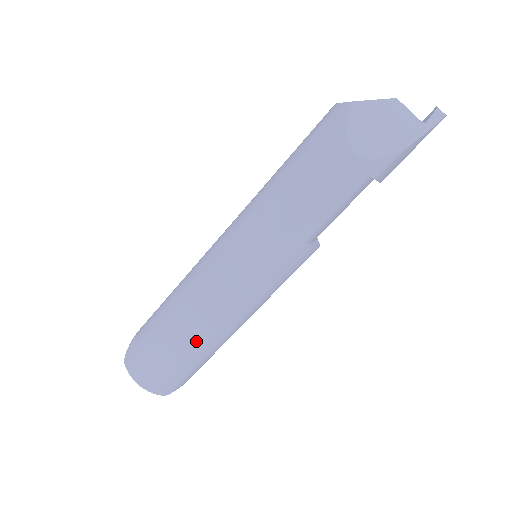
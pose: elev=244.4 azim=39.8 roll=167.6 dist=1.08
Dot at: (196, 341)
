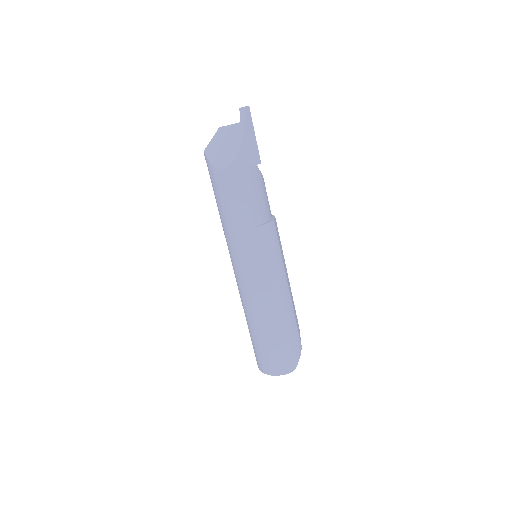
Dot at: (269, 325)
